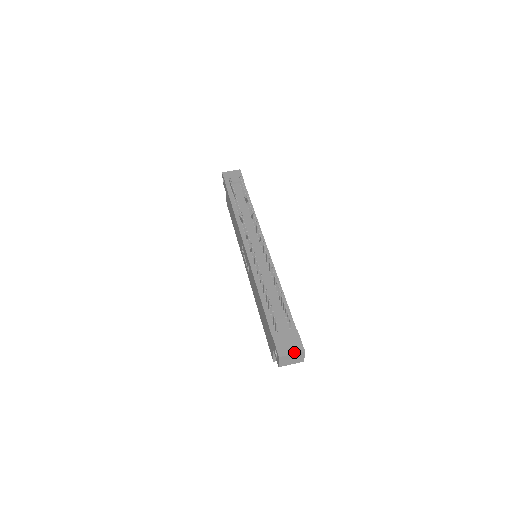
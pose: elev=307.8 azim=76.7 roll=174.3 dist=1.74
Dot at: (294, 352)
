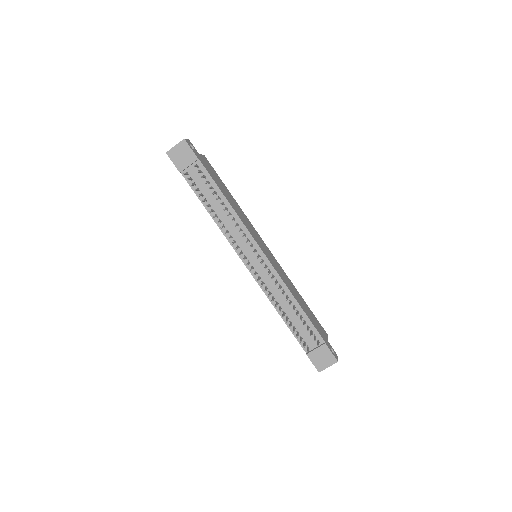
Dot at: (329, 365)
